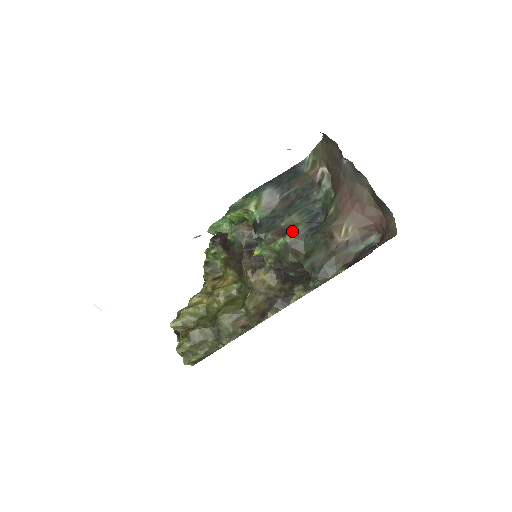
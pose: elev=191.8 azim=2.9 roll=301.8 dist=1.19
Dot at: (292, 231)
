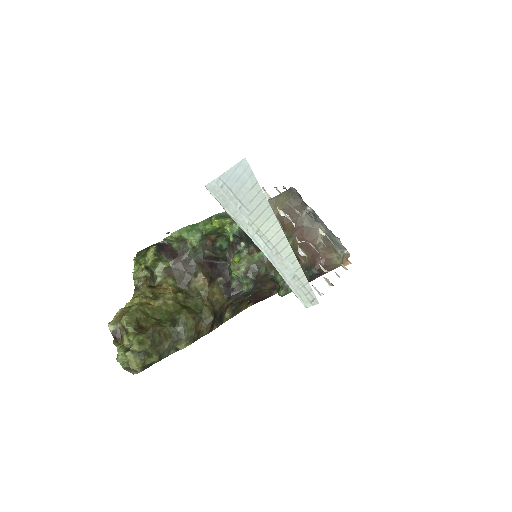
Dot at: occluded
